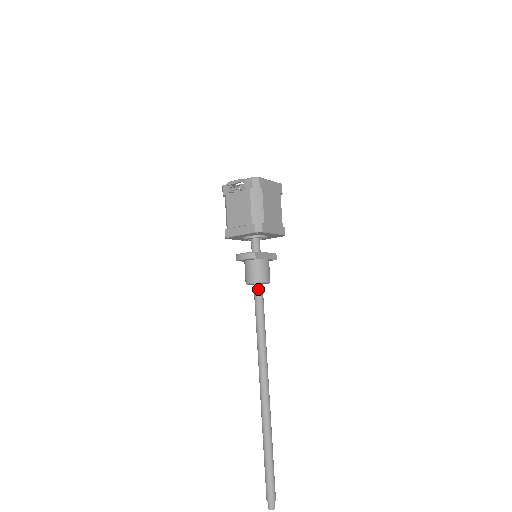
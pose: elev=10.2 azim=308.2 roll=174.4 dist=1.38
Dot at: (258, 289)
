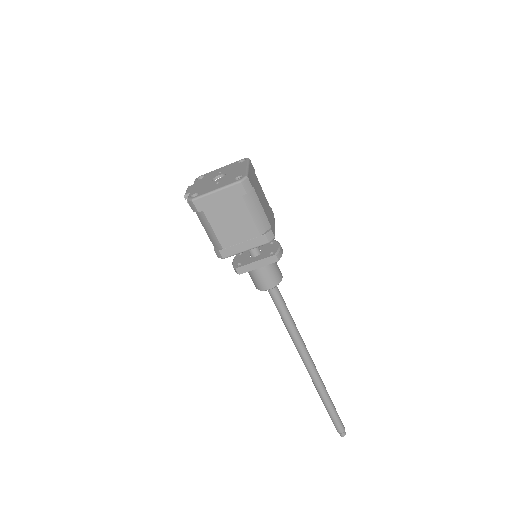
Dot at: occluded
